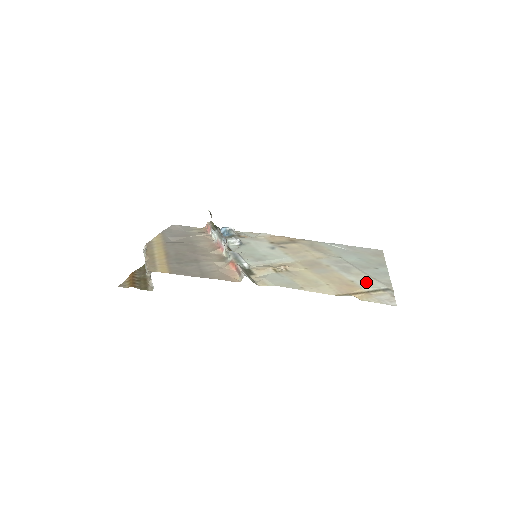
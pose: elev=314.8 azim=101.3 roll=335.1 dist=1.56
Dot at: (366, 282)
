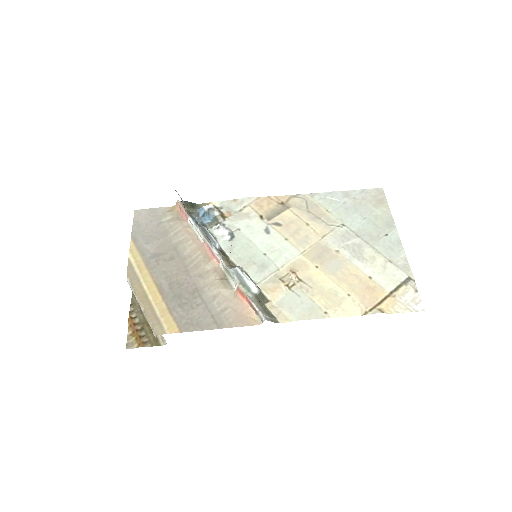
Dot at: (385, 274)
